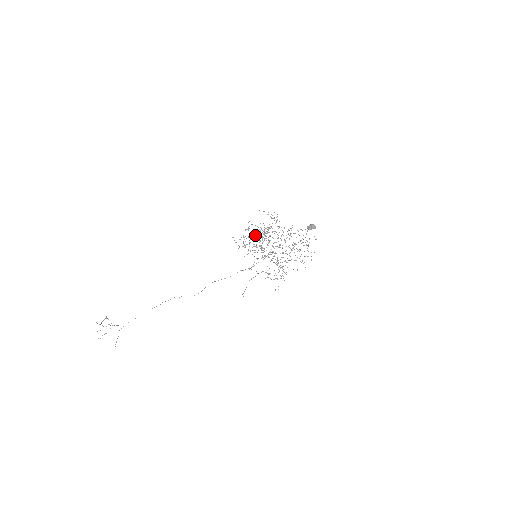
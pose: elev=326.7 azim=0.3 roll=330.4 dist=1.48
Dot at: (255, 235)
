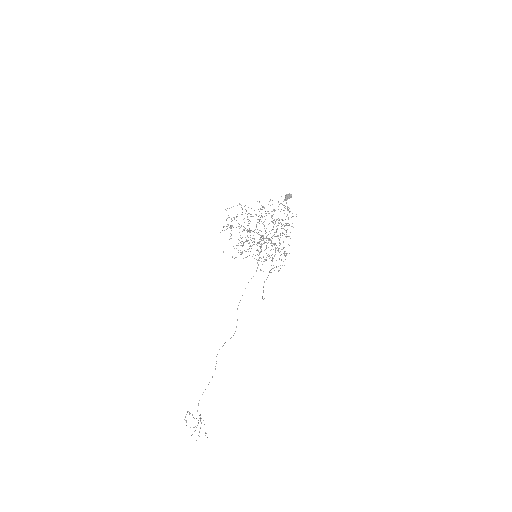
Dot at: occluded
